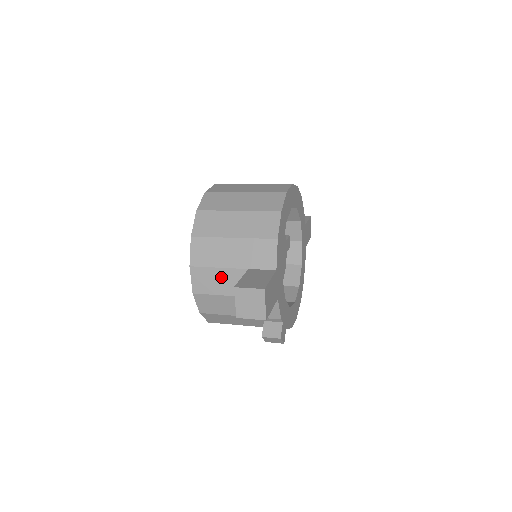
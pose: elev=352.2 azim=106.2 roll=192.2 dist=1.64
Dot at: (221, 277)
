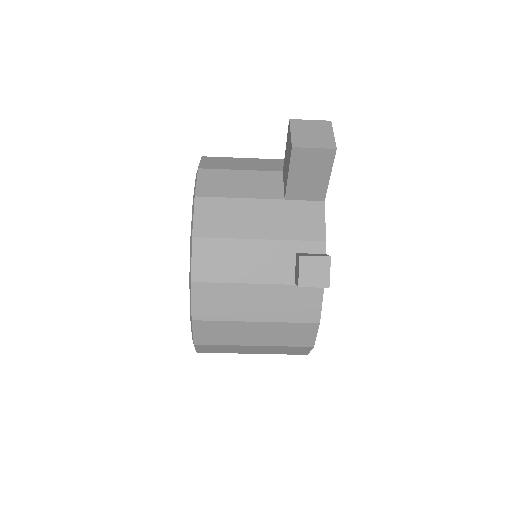
Dot at: (243, 179)
